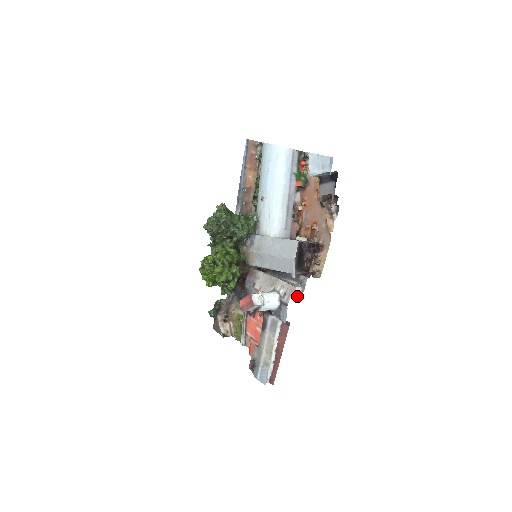
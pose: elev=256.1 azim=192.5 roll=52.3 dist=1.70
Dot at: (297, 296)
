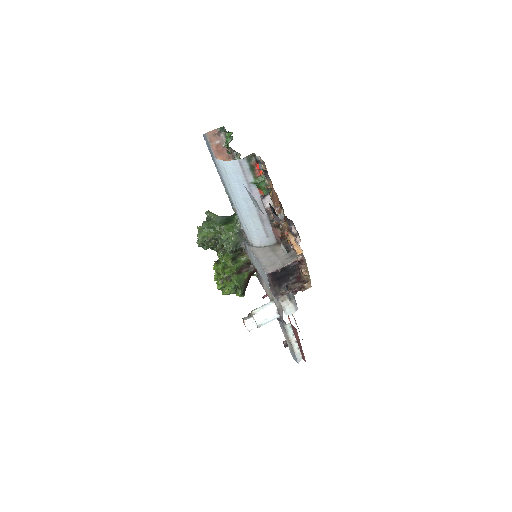
Dot at: (291, 310)
